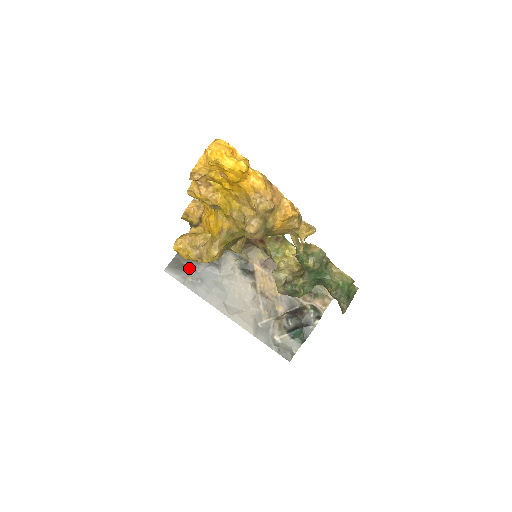
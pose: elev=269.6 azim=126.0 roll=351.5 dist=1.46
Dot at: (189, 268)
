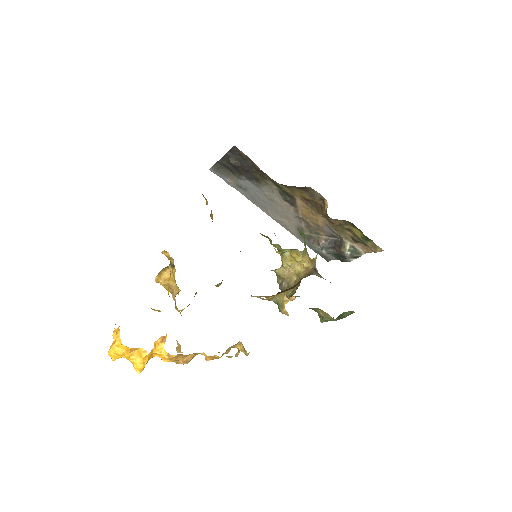
Dot at: (232, 174)
